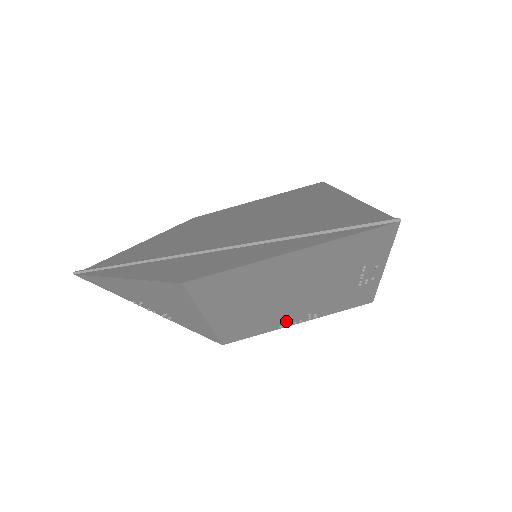
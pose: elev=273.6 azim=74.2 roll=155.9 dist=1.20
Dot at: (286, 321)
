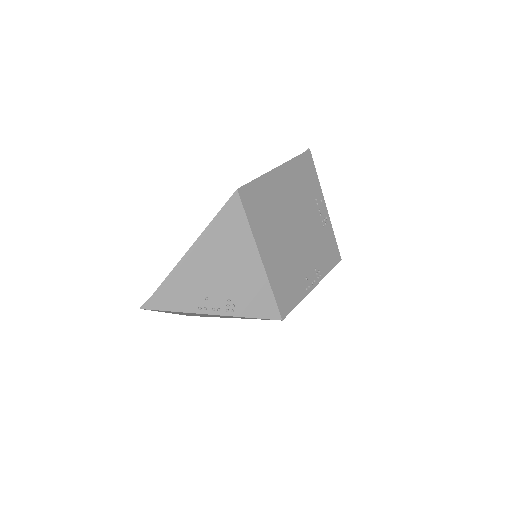
Dot at: (306, 277)
